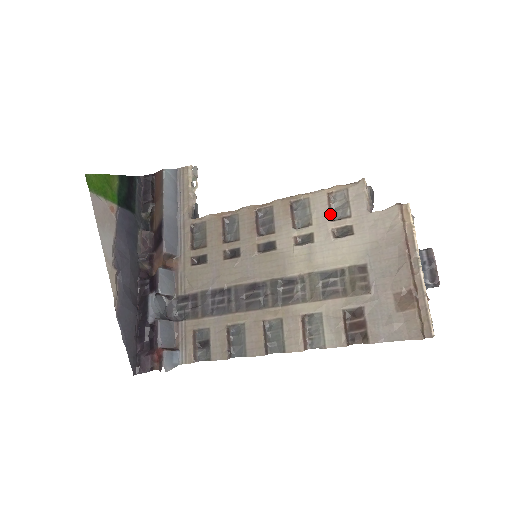
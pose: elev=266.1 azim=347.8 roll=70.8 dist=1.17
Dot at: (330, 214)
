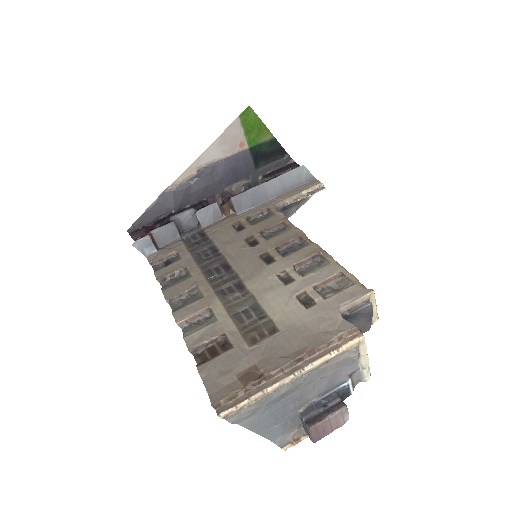
Dot at: (320, 283)
